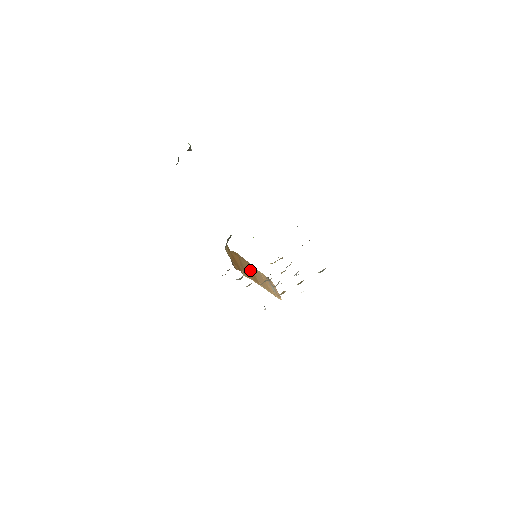
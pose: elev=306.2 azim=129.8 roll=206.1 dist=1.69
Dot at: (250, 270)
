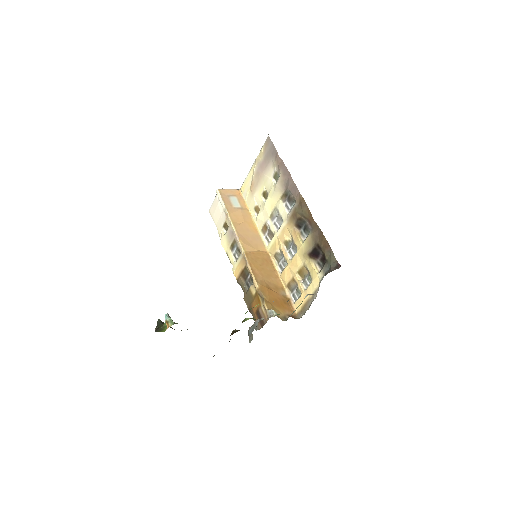
Dot at: (260, 263)
